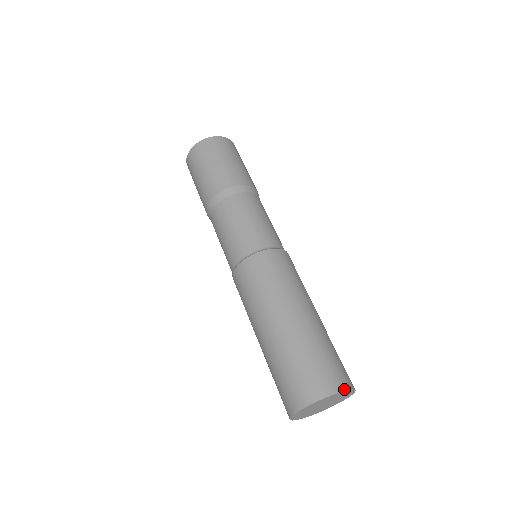
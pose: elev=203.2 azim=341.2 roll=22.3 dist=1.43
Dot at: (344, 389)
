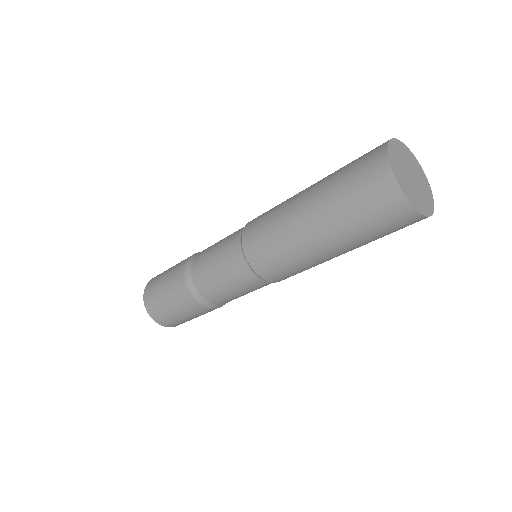
Dot at: (402, 145)
